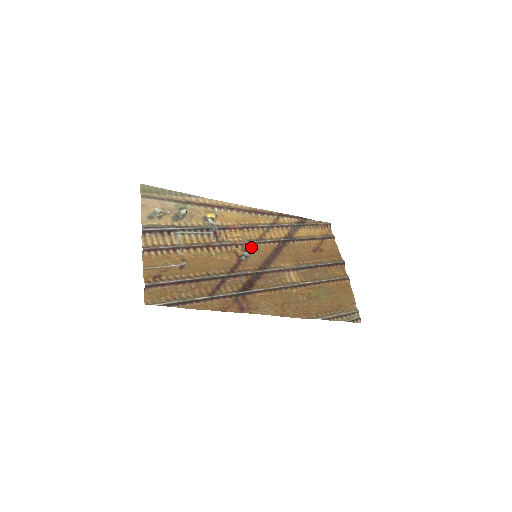
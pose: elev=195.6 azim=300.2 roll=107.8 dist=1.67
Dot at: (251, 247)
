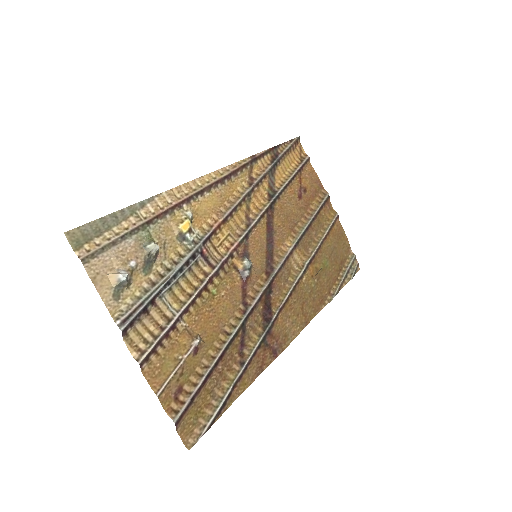
Dot at: (245, 243)
